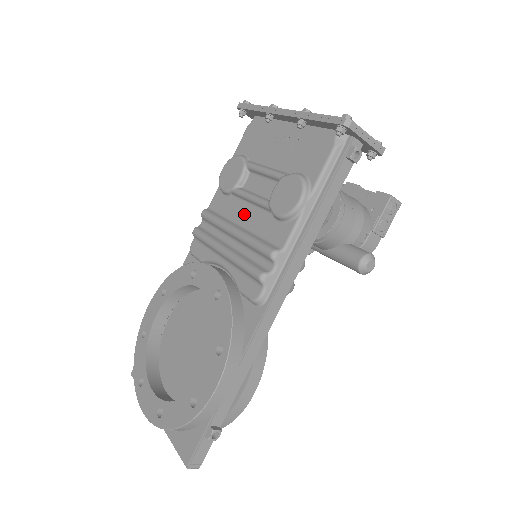
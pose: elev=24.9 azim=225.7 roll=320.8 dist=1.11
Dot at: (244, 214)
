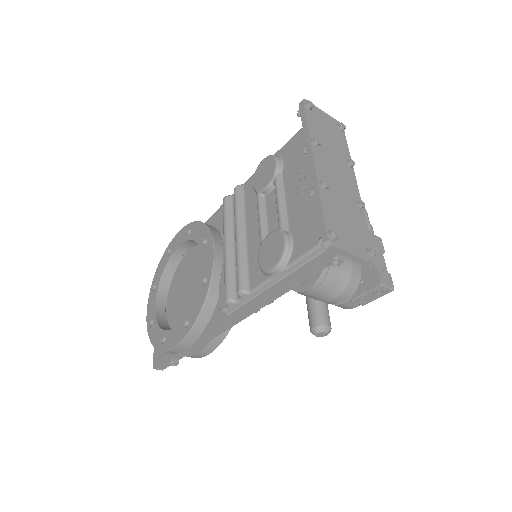
Dot at: (252, 225)
